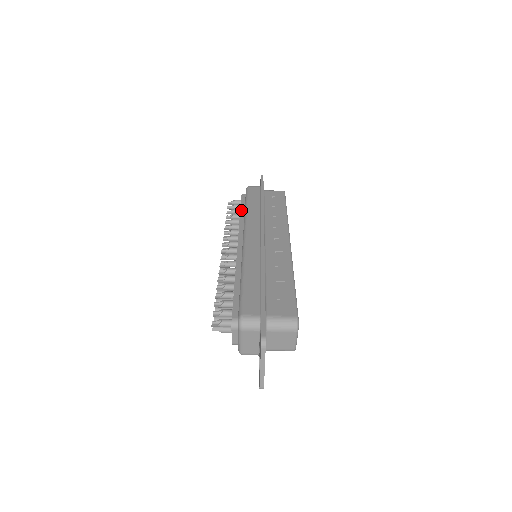
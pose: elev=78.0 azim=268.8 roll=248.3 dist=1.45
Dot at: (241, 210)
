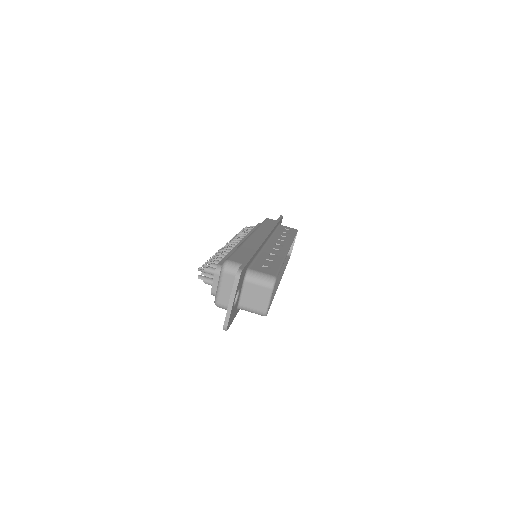
Dot at: (255, 228)
